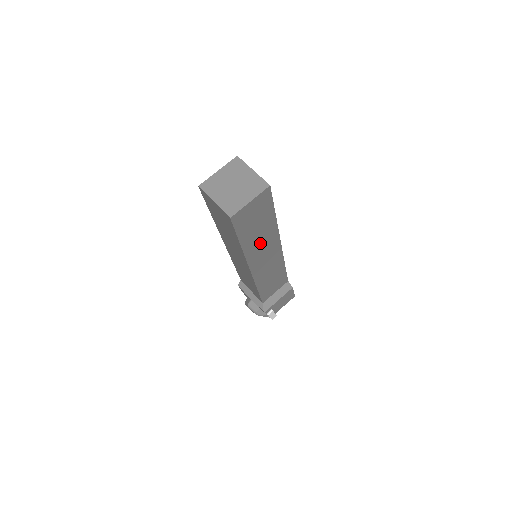
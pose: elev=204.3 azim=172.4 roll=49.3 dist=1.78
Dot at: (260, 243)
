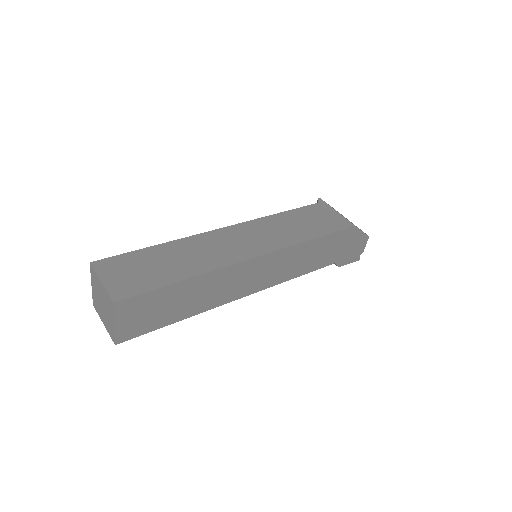
Dot at: occluded
